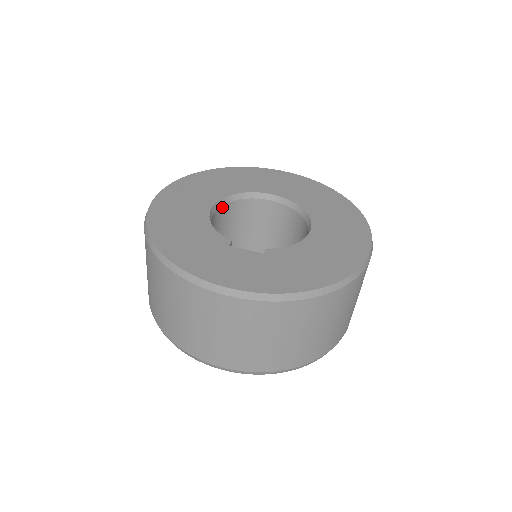
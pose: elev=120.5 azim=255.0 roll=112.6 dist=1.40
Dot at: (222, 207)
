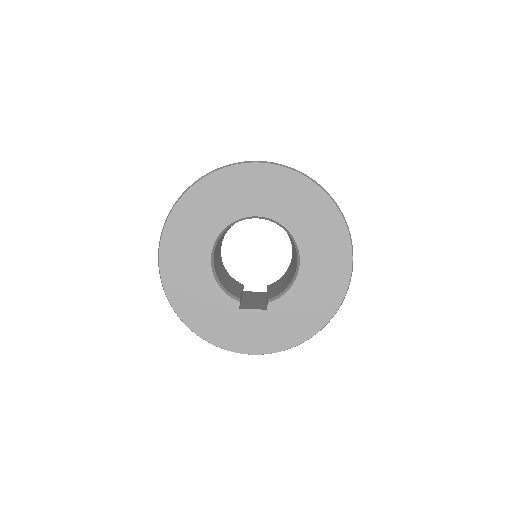
Dot at: occluded
